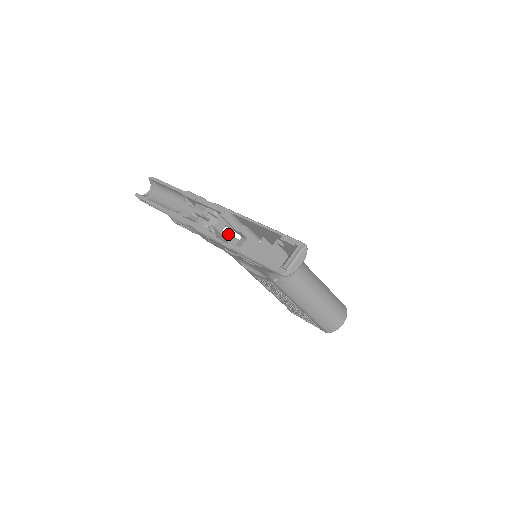
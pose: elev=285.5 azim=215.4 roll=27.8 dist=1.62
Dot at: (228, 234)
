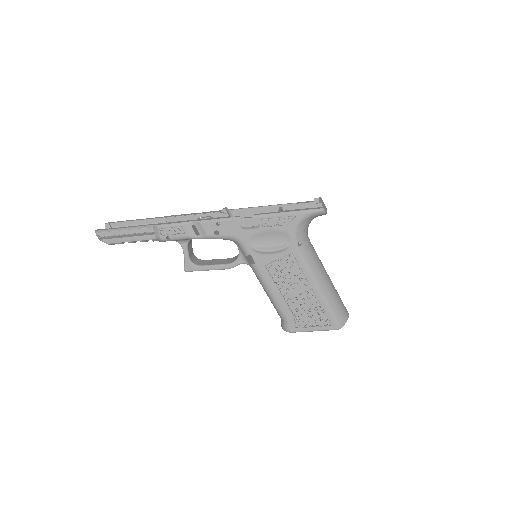
Dot at: occluded
